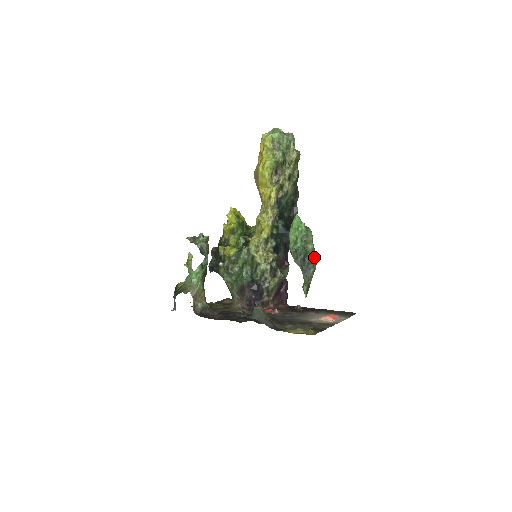
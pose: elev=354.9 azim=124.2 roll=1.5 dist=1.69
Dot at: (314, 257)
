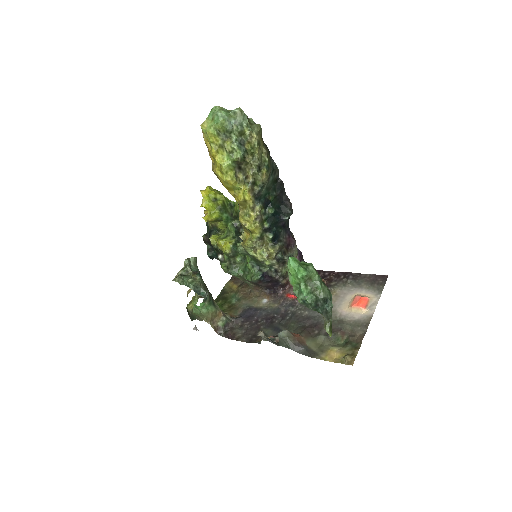
Dot at: (327, 296)
